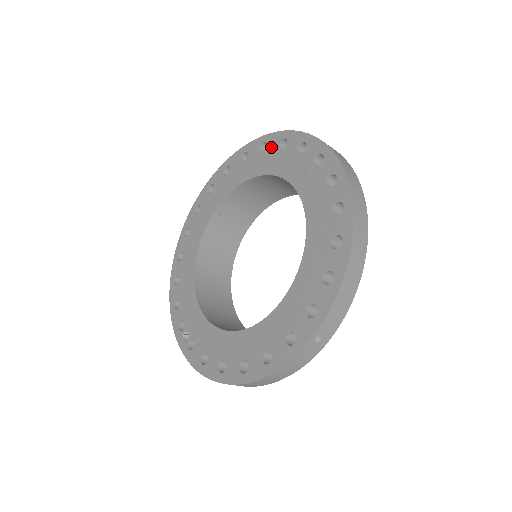
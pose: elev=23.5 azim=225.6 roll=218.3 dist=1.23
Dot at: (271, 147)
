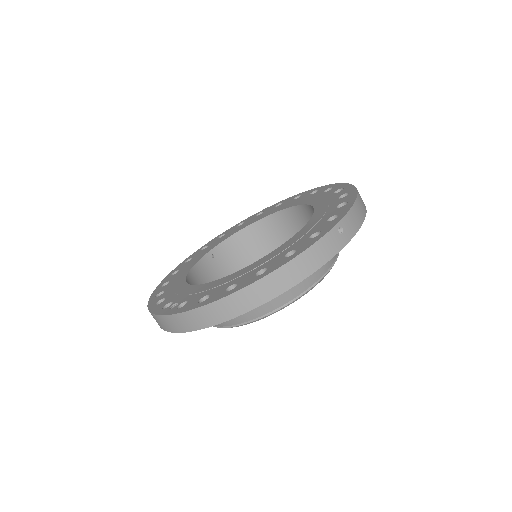
Dot at: (268, 210)
